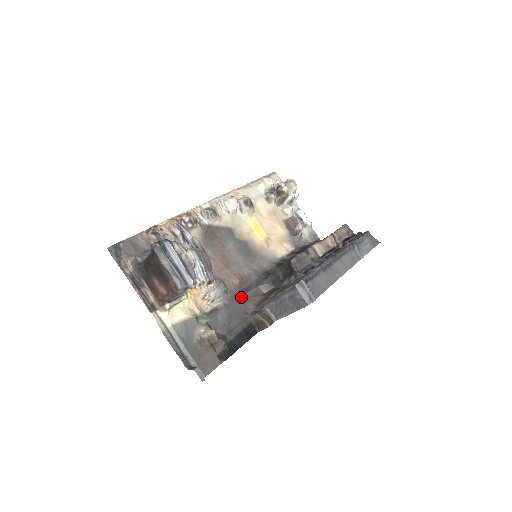
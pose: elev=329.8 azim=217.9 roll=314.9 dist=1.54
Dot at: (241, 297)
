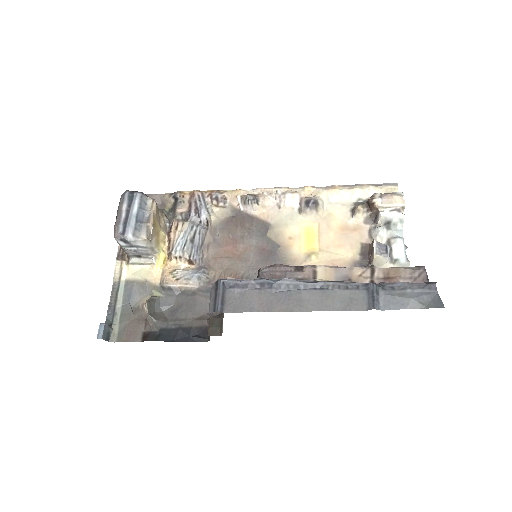
Dot at: occluded
